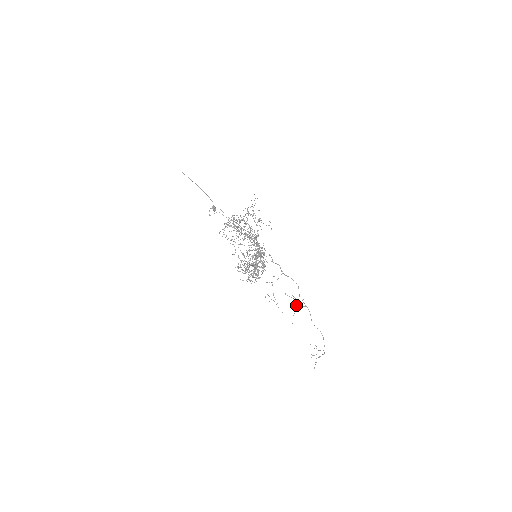
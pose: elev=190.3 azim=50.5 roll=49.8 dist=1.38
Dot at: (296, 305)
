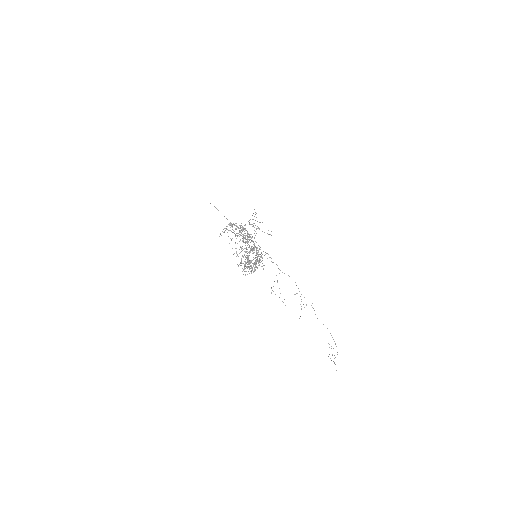
Dot at: occluded
